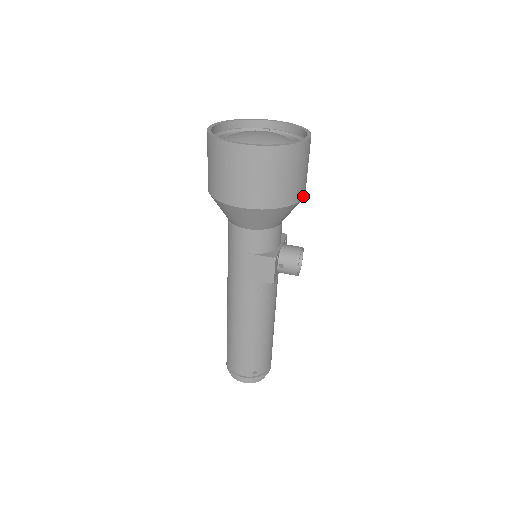
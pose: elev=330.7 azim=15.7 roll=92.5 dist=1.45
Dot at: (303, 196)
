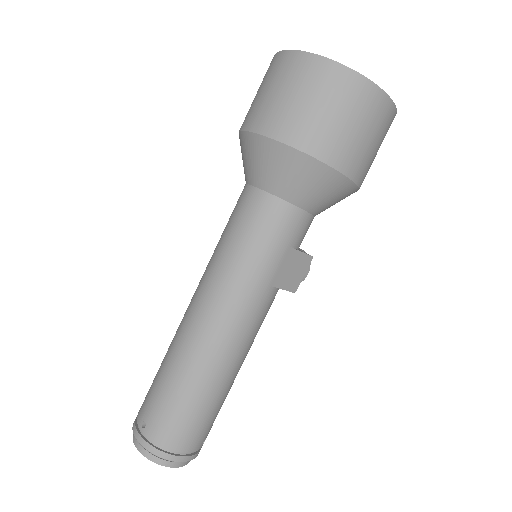
Dot at: occluded
